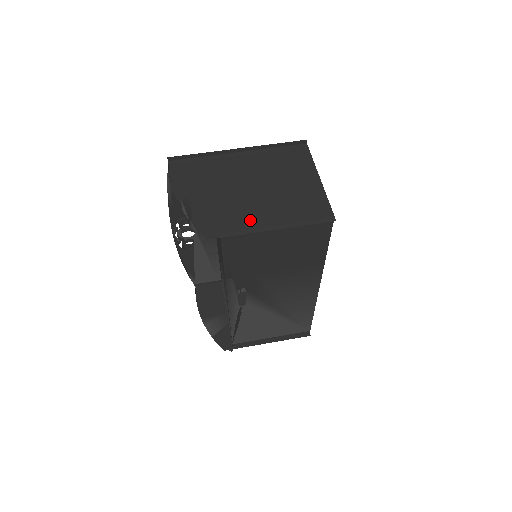
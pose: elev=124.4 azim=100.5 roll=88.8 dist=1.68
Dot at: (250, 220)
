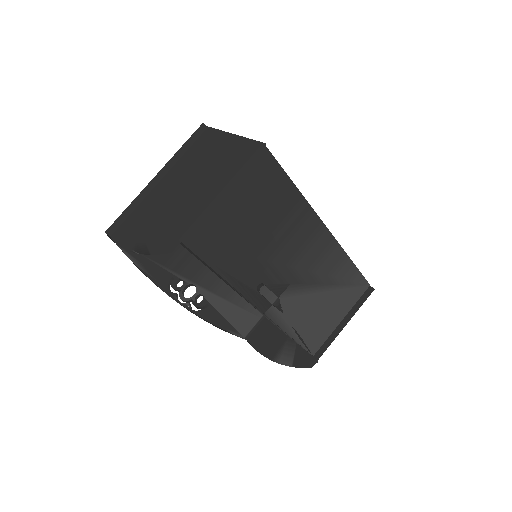
Dot at: (197, 209)
